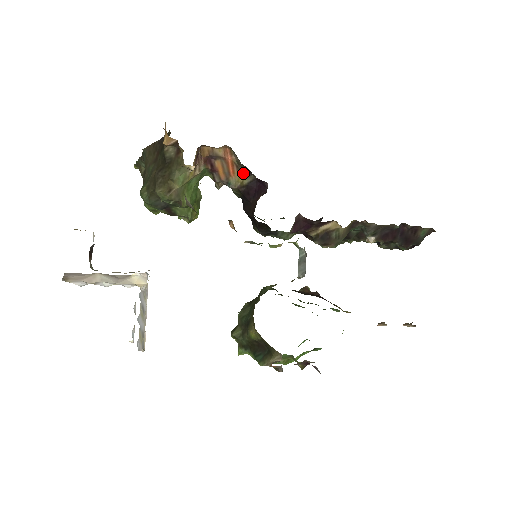
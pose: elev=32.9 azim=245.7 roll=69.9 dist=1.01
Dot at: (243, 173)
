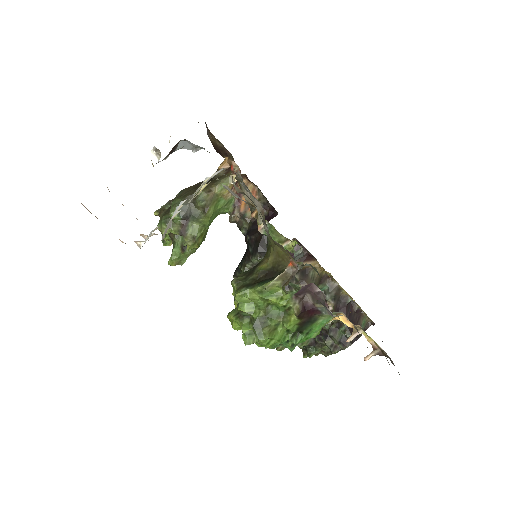
Dot at: occluded
